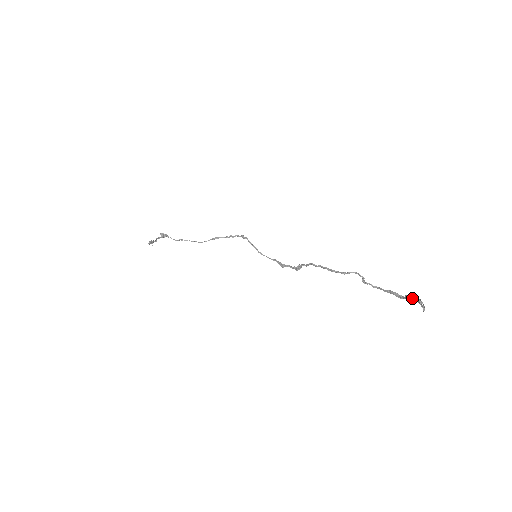
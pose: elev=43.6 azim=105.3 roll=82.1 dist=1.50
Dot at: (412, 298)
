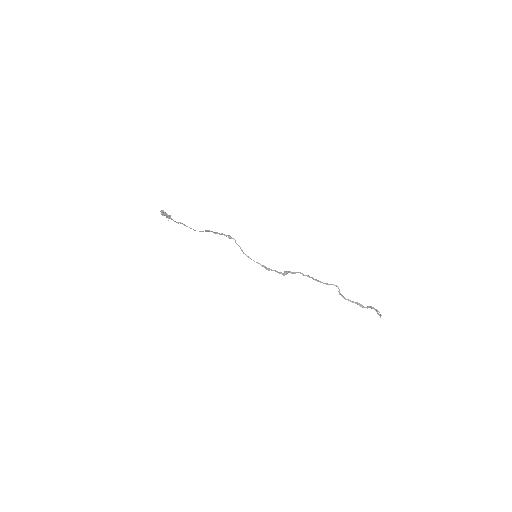
Dot at: occluded
